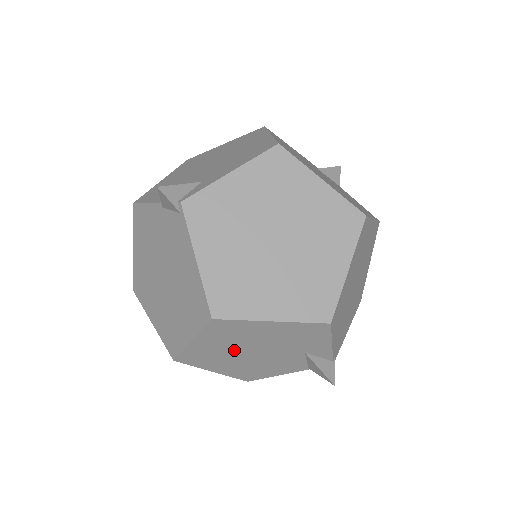
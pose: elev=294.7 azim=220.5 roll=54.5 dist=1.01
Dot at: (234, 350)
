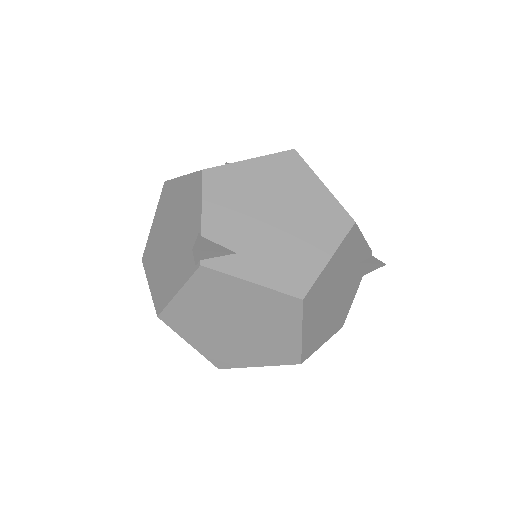
Dot at: occluded
